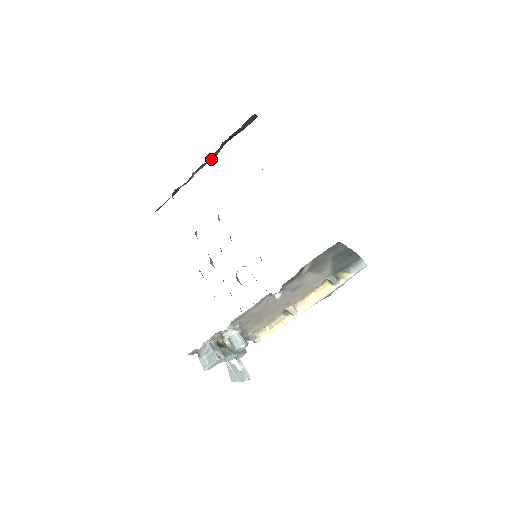
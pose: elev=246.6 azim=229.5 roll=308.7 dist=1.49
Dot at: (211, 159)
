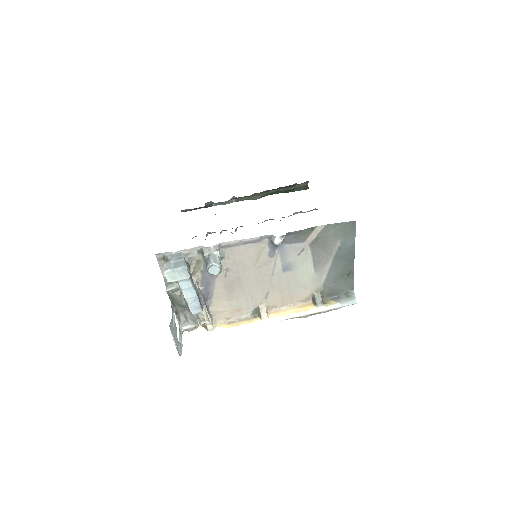
Dot at: (254, 197)
